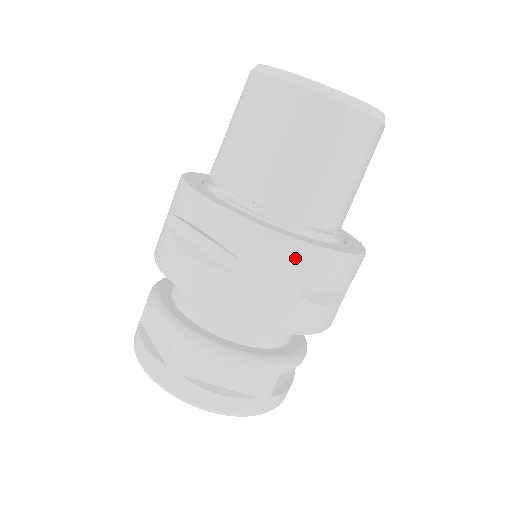
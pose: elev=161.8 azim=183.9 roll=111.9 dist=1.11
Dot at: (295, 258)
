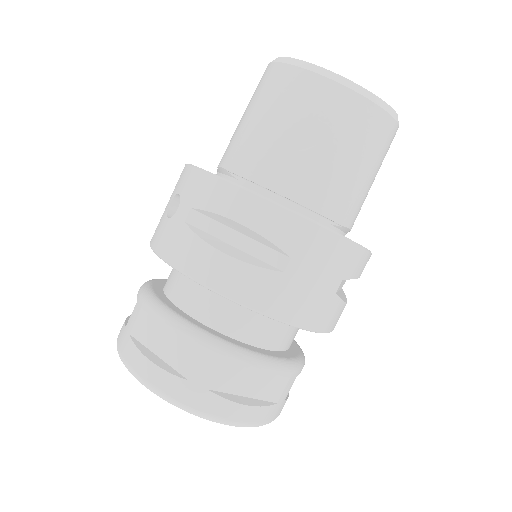
Dot at: (341, 255)
